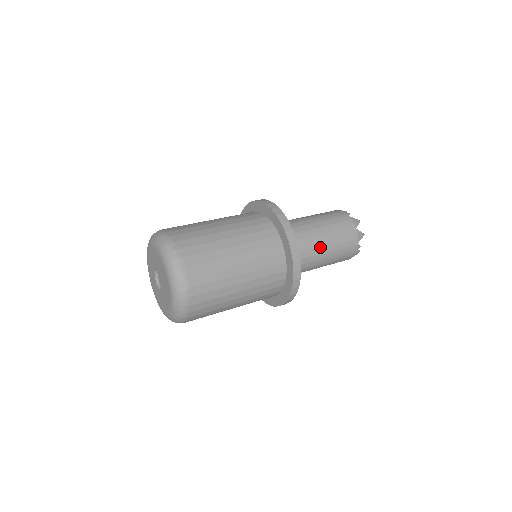
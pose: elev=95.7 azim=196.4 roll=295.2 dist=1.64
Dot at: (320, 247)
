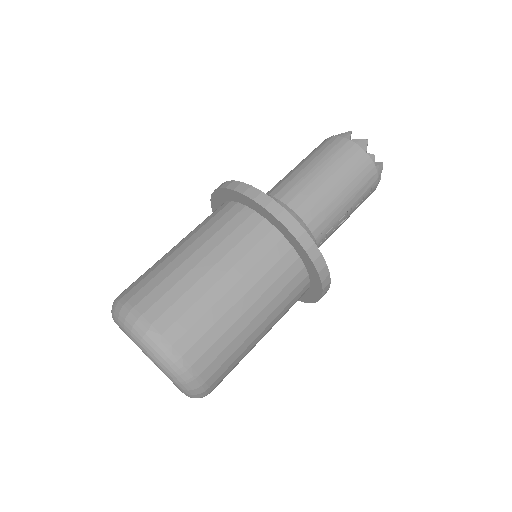
Dot at: (317, 188)
